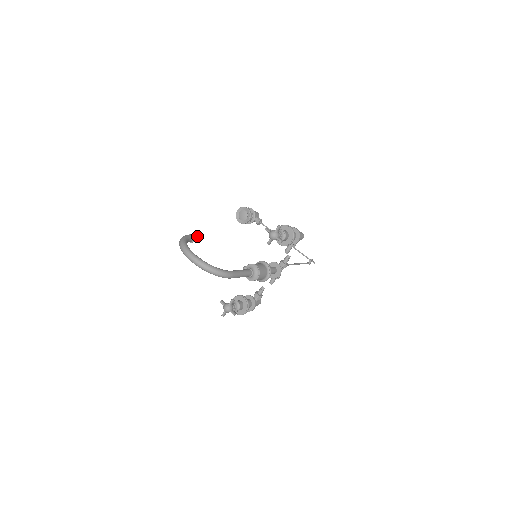
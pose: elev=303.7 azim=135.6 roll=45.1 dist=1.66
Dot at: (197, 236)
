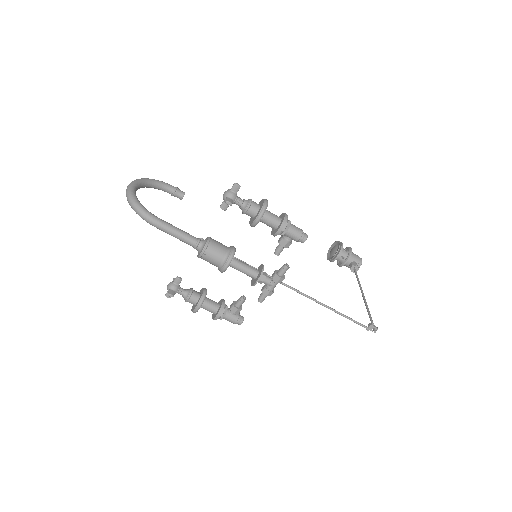
Dot at: (183, 192)
